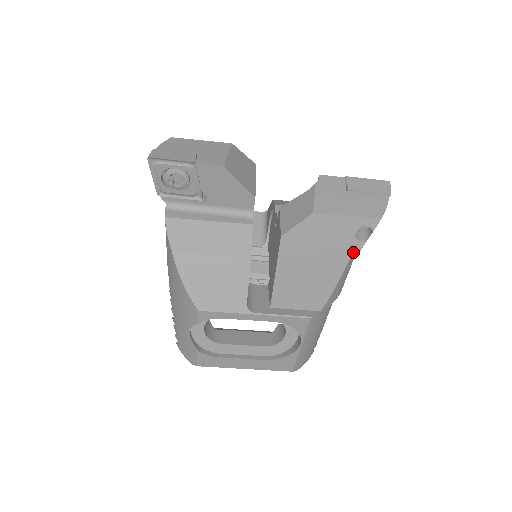
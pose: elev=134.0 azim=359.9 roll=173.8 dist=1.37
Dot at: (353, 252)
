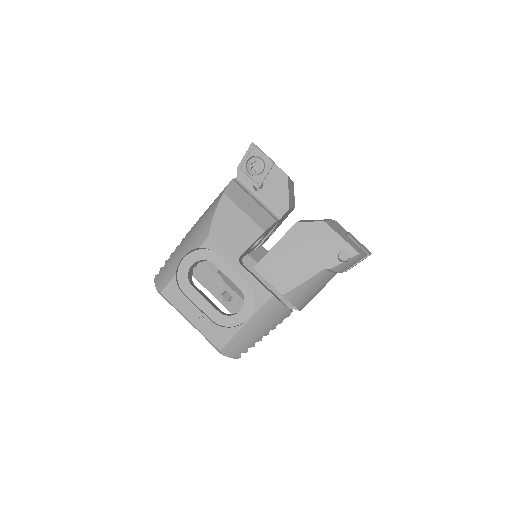
Dot at: (330, 265)
